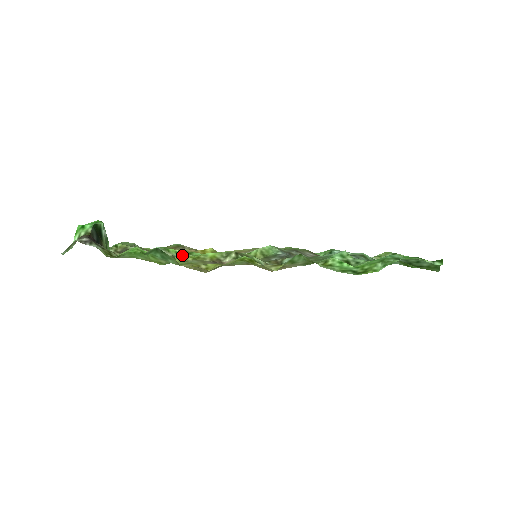
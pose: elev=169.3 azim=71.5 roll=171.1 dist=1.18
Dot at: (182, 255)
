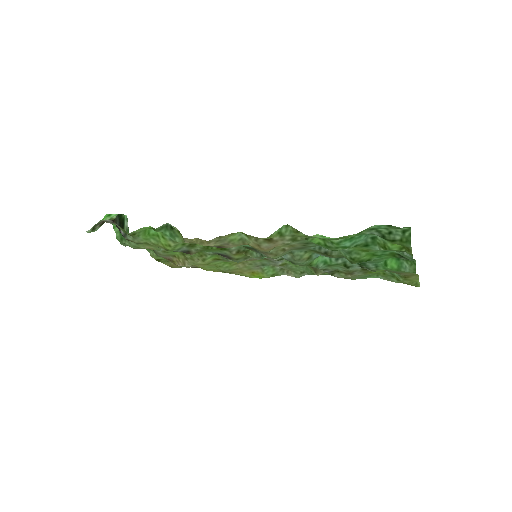
Dot at: occluded
